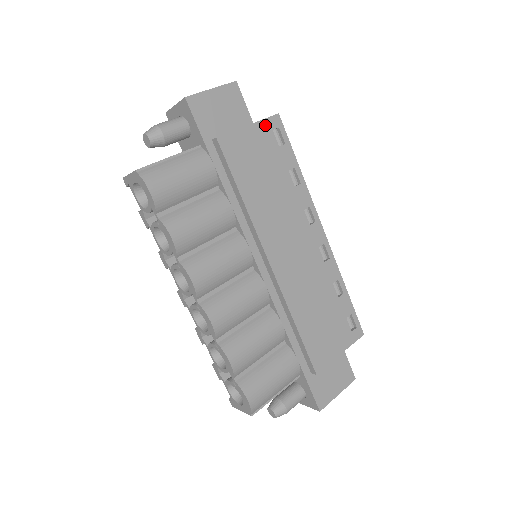
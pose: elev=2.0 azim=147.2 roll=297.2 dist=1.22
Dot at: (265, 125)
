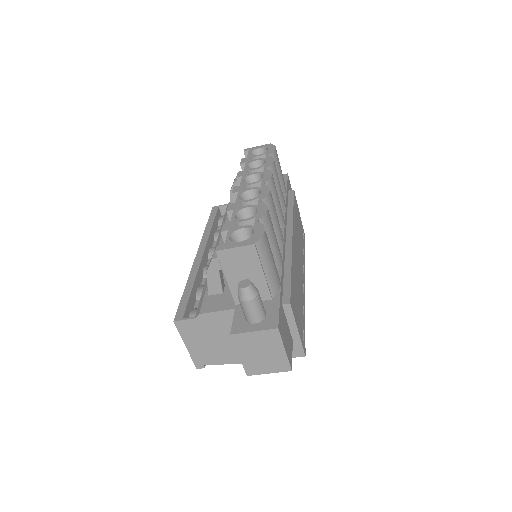
Dot at: occluded
